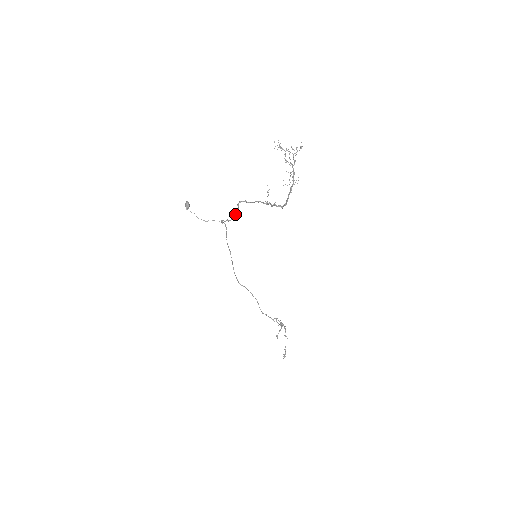
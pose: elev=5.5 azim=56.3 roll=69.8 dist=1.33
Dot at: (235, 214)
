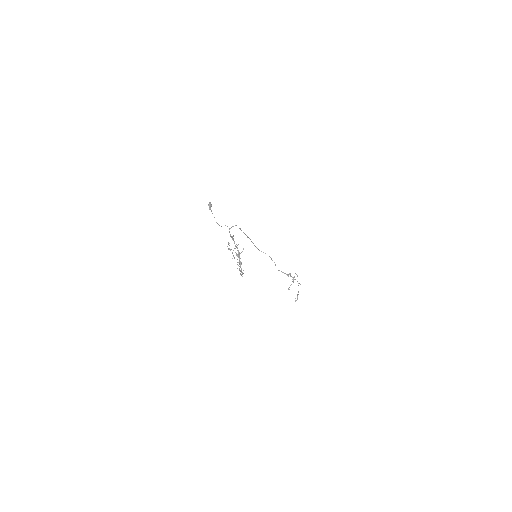
Dot at: (232, 237)
